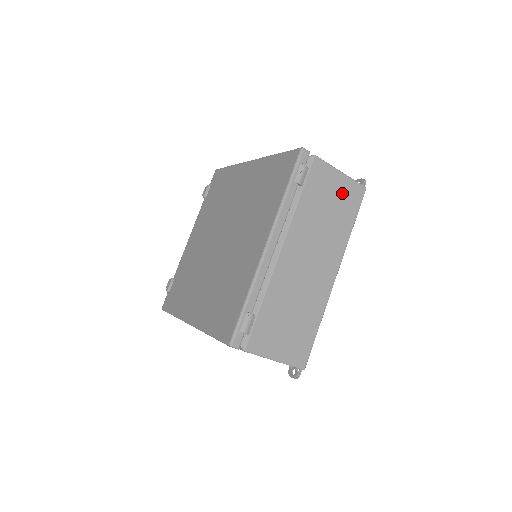
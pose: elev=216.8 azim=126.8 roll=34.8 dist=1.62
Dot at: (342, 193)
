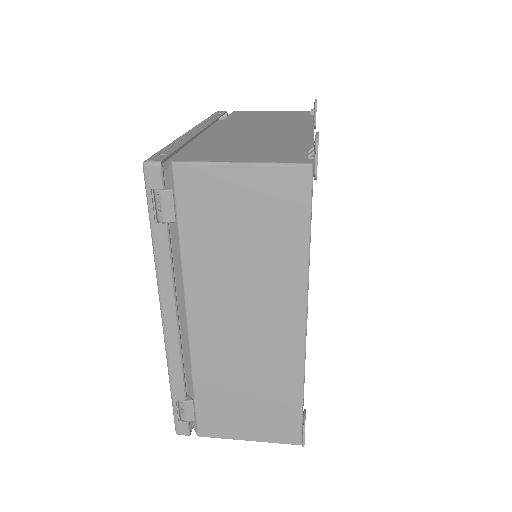
Dot at: (259, 199)
